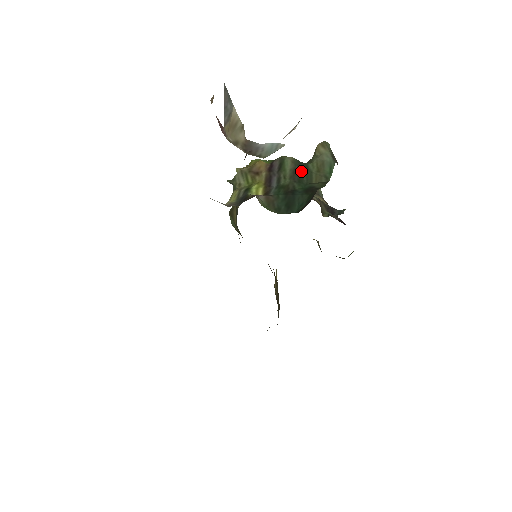
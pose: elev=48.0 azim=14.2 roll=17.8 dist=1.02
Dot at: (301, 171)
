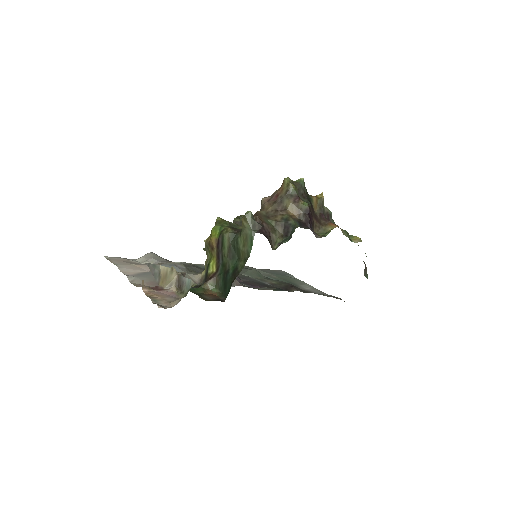
Dot at: (234, 247)
